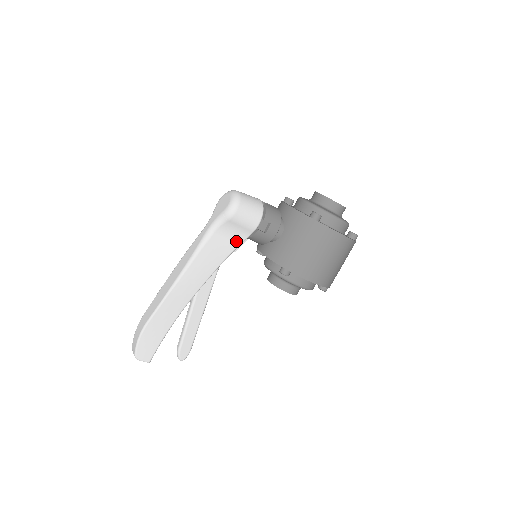
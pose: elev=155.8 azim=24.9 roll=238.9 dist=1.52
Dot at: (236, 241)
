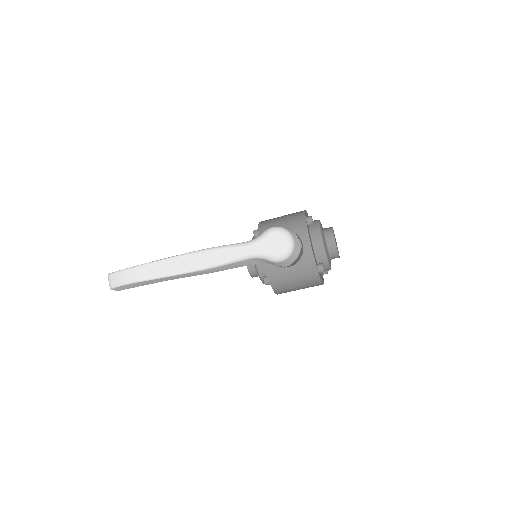
Dot at: (258, 263)
